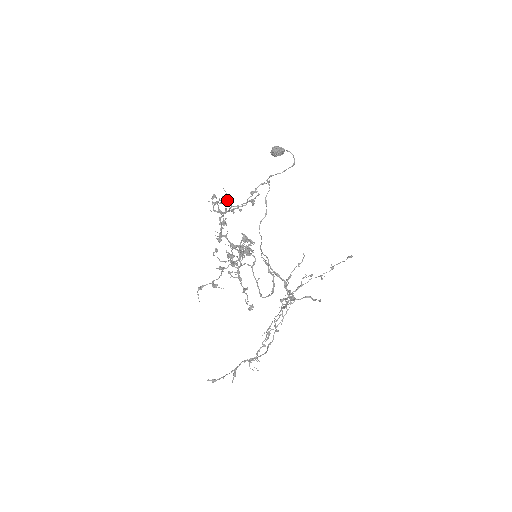
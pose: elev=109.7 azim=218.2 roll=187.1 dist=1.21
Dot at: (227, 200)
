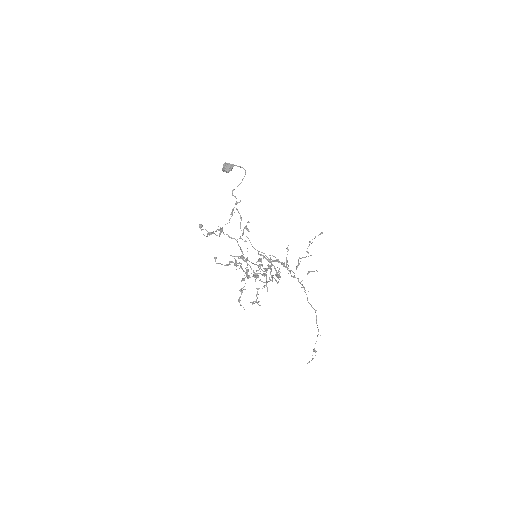
Dot at: (230, 237)
